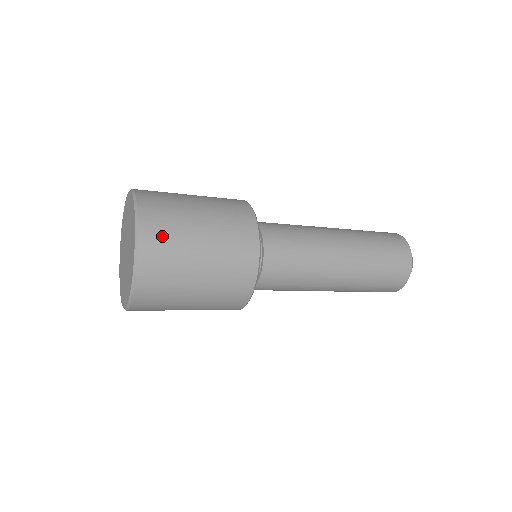
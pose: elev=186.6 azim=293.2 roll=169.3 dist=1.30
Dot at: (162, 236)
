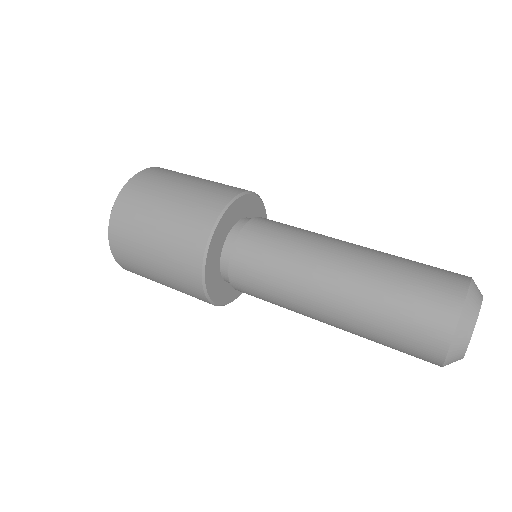
Dot at: (136, 273)
